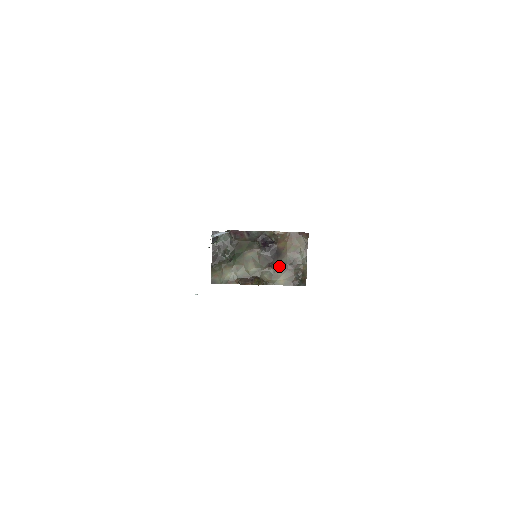
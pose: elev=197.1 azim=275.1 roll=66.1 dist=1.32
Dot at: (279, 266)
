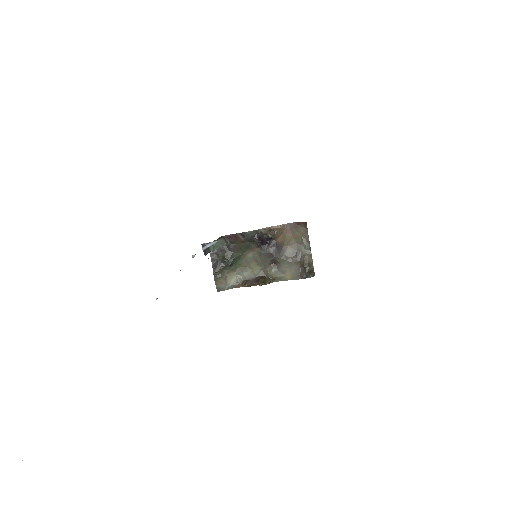
Dot at: (283, 261)
